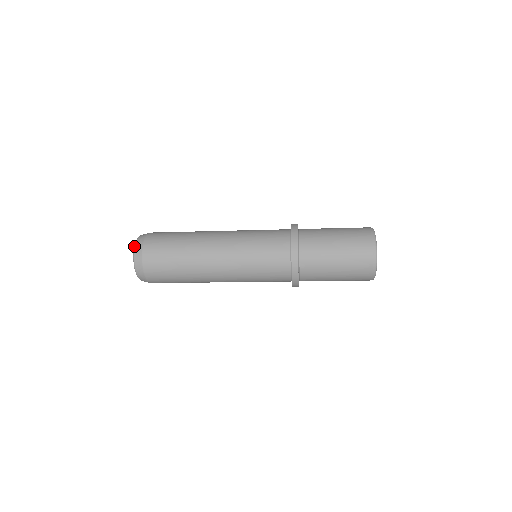
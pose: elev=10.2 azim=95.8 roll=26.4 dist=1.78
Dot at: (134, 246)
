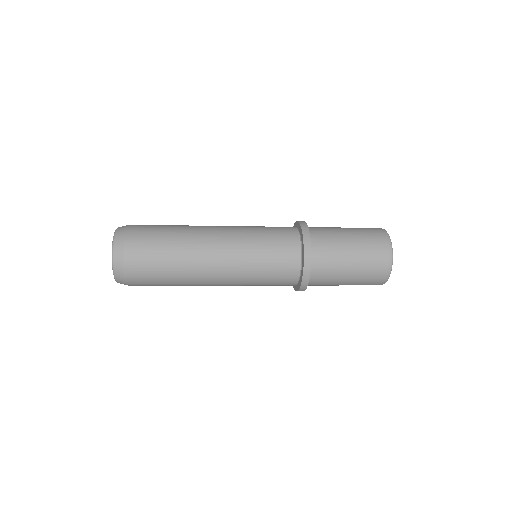
Dot at: (112, 247)
